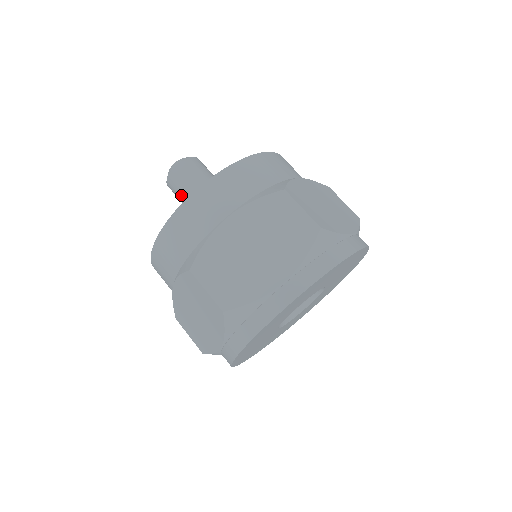
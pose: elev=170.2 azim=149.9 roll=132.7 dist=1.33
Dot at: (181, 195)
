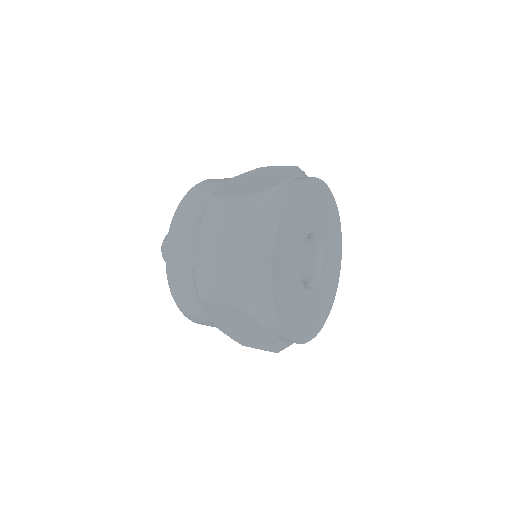
Dot at: occluded
